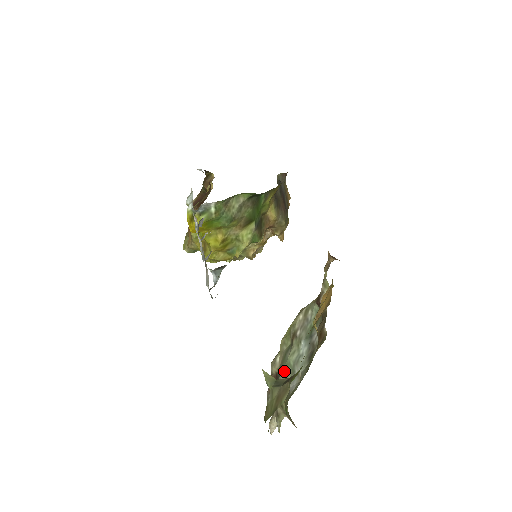
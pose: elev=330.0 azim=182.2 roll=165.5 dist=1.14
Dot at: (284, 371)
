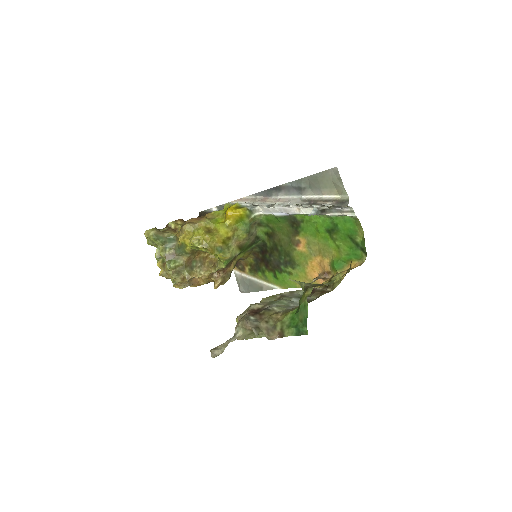
Dot at: (276, 305)
